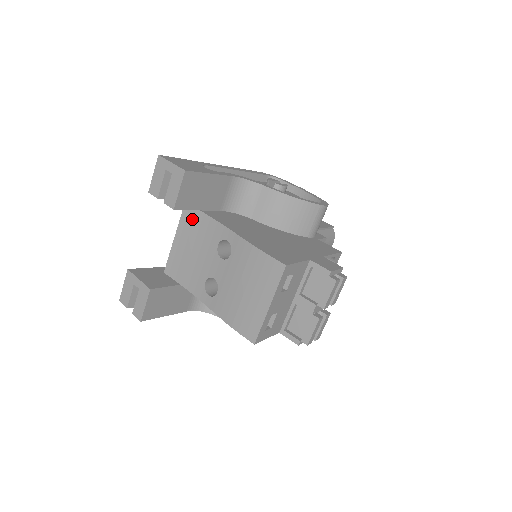
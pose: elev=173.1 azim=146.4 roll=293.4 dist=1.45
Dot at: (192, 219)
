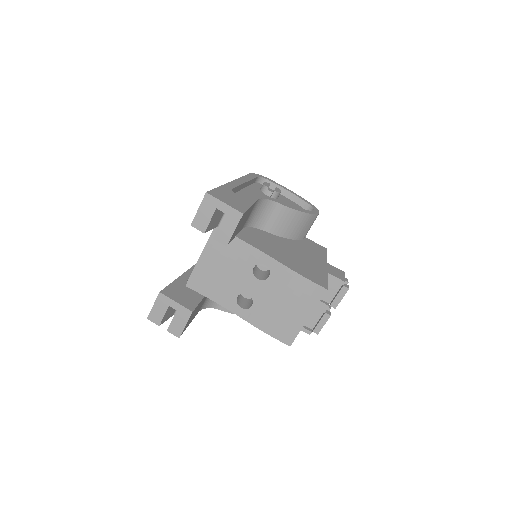
Dot at: occluded
